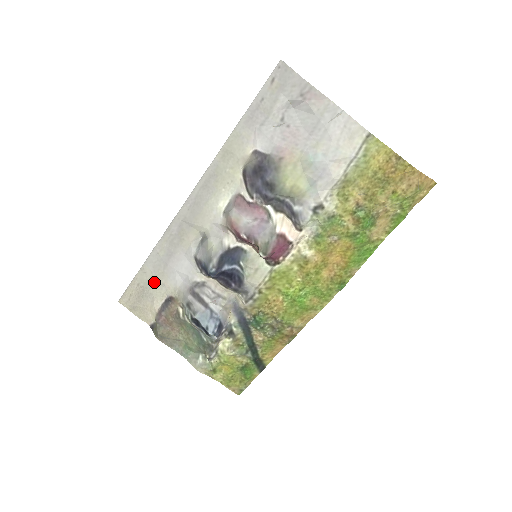
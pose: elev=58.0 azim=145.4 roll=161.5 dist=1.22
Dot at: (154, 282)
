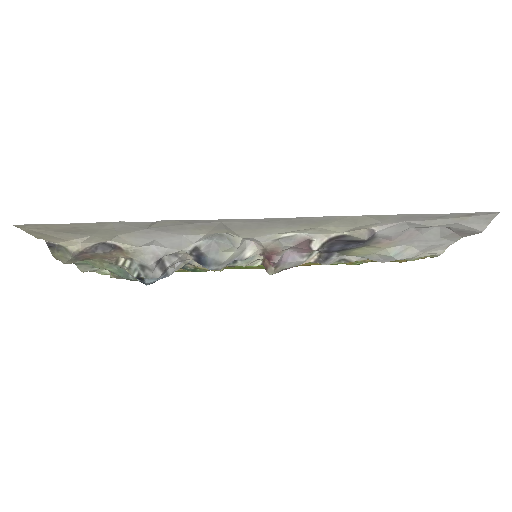
Dot at: (106, 232)
